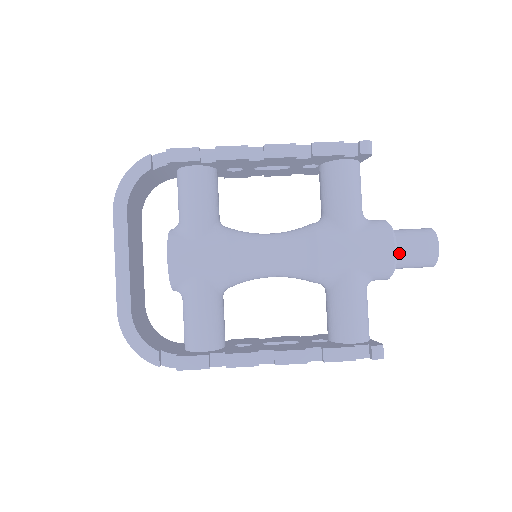
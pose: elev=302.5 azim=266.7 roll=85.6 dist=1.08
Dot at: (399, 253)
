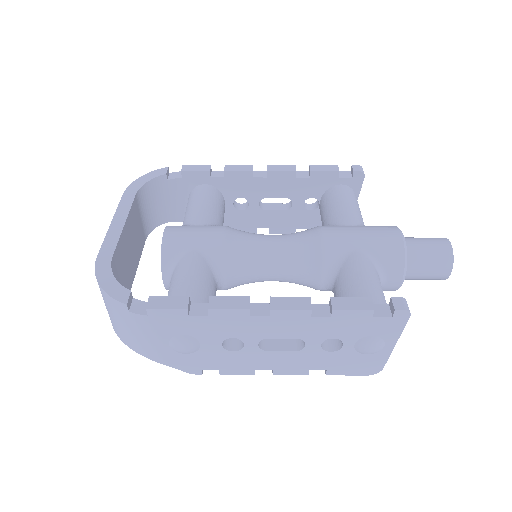
Dot at: (408, 246)
